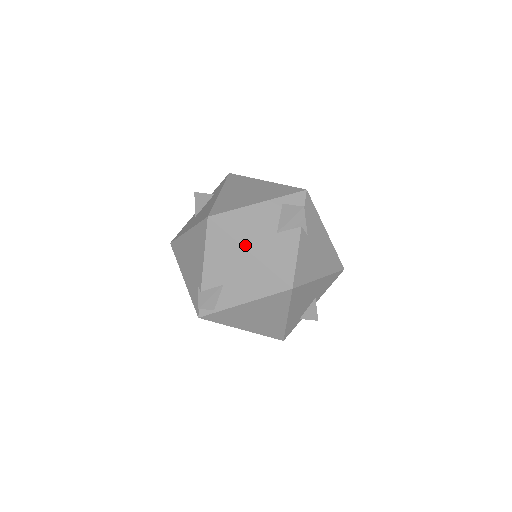
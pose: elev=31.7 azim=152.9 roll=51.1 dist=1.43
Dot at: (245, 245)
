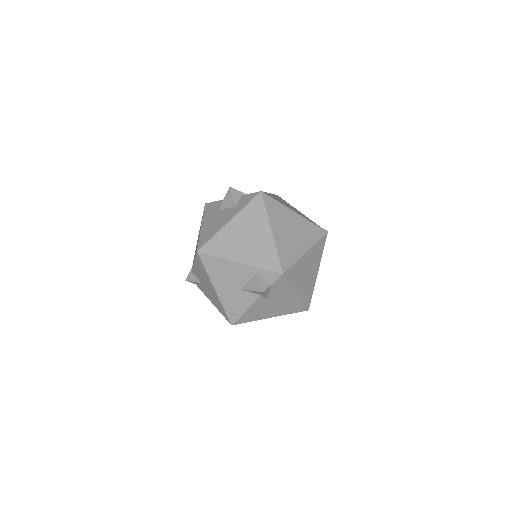
Dot at: (214, 284)
